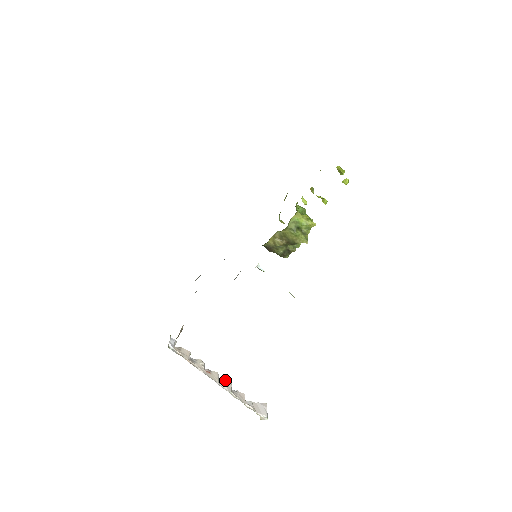
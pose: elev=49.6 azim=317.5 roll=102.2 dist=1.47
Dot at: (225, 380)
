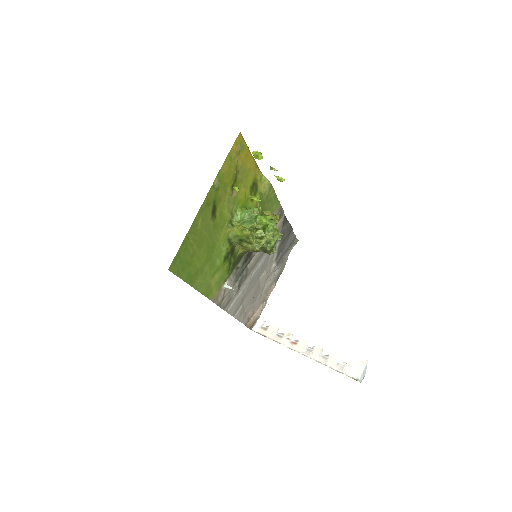
Dot at: (315, 346)
